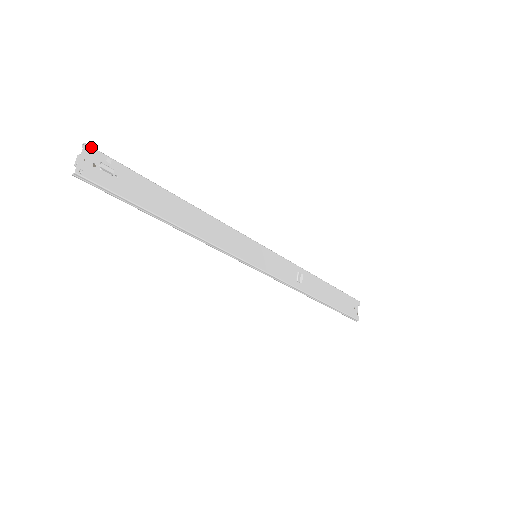
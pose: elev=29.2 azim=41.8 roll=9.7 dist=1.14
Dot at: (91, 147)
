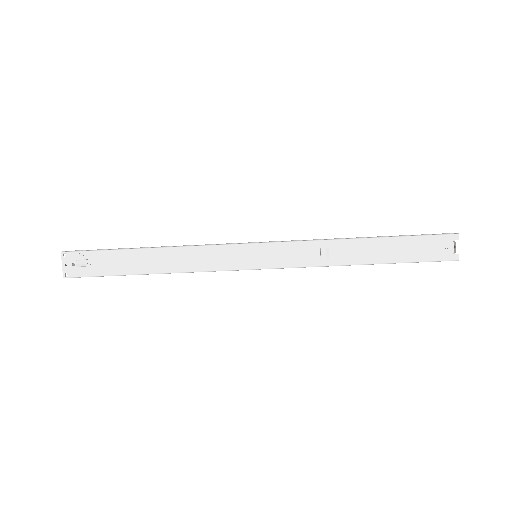
Dot at: (66, 253)
